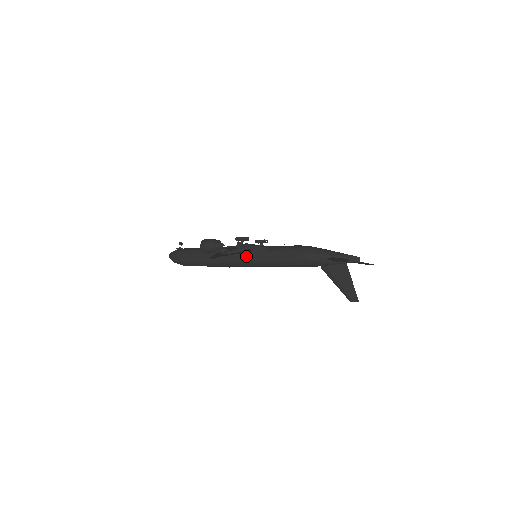
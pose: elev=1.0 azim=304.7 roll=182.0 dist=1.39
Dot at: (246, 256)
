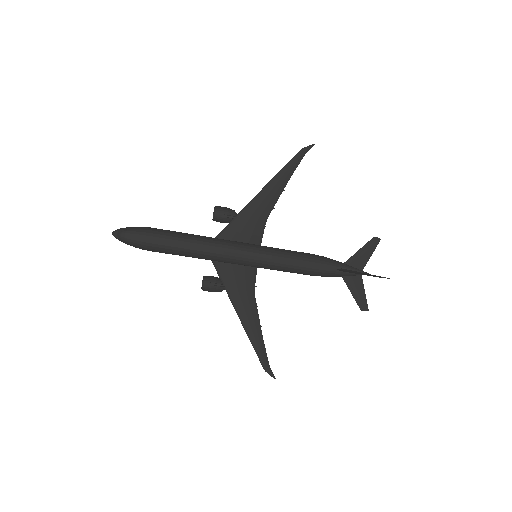
Dot at: (252, 244)
